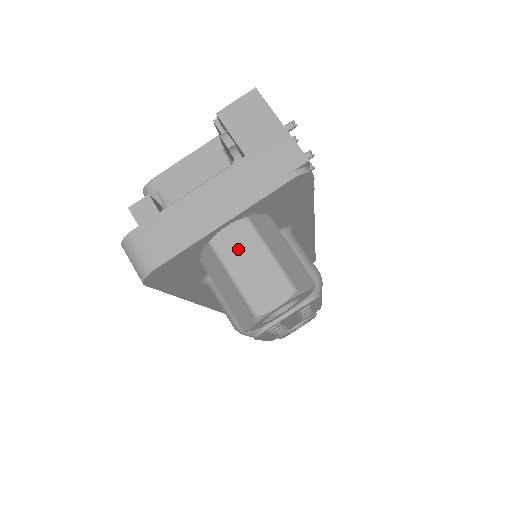
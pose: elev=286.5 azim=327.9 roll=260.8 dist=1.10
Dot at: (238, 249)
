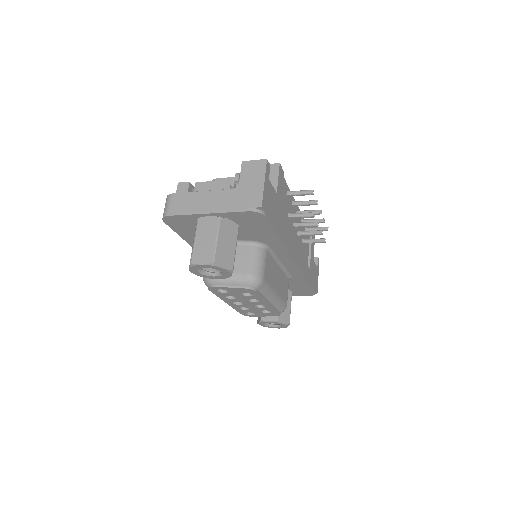
Dot at: (206, 229)
